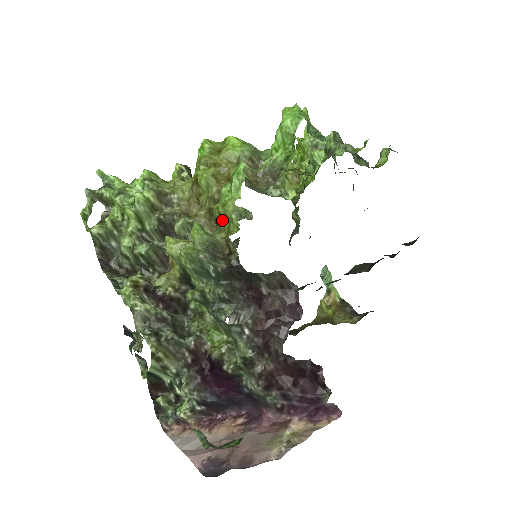
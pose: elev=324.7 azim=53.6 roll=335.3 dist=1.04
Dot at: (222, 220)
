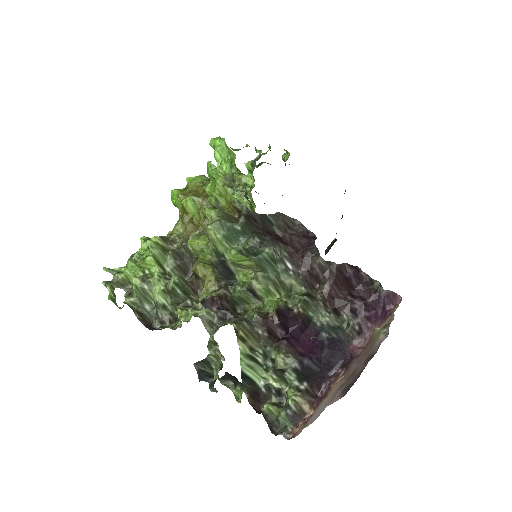
Dot at: (219, 204)
